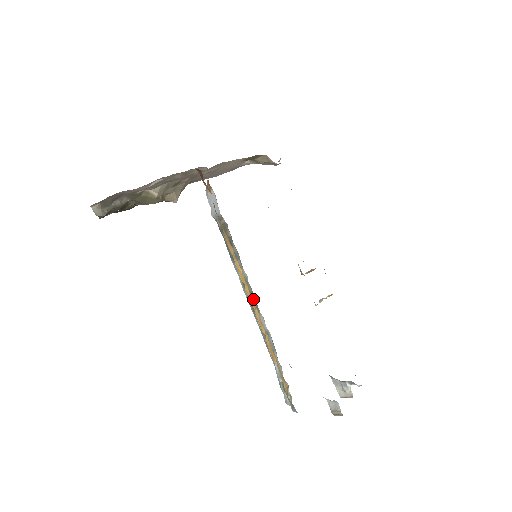
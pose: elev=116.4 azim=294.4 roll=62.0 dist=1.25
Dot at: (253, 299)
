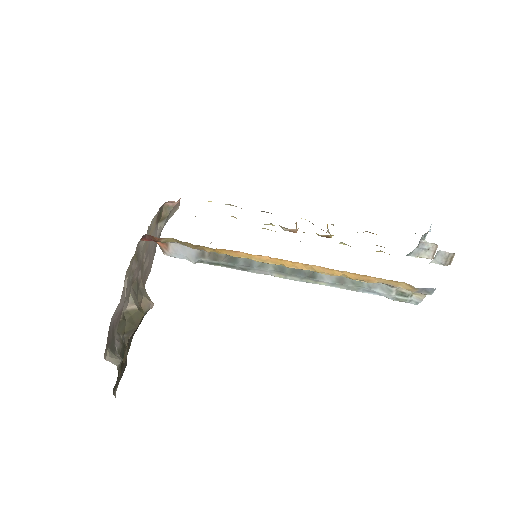
Dot at: (300, 271)
